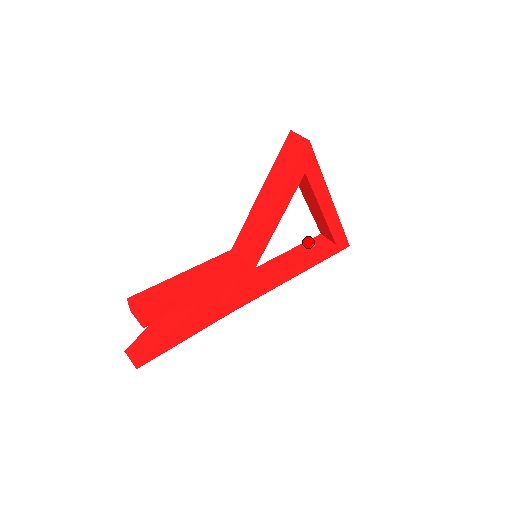
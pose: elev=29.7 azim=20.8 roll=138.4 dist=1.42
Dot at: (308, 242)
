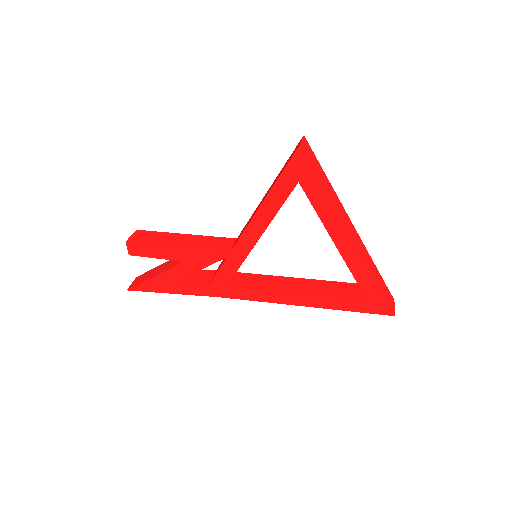
Dot at: (343, 283)
